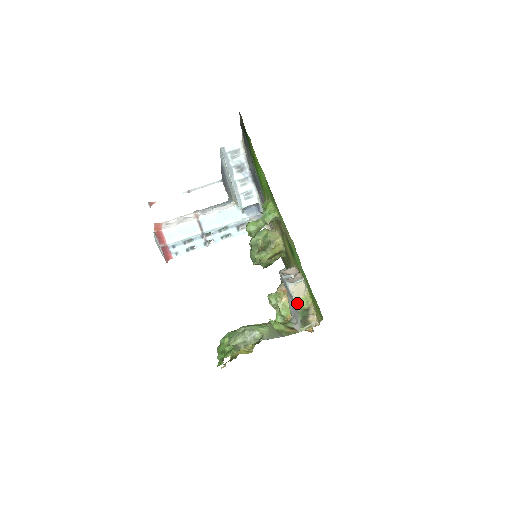
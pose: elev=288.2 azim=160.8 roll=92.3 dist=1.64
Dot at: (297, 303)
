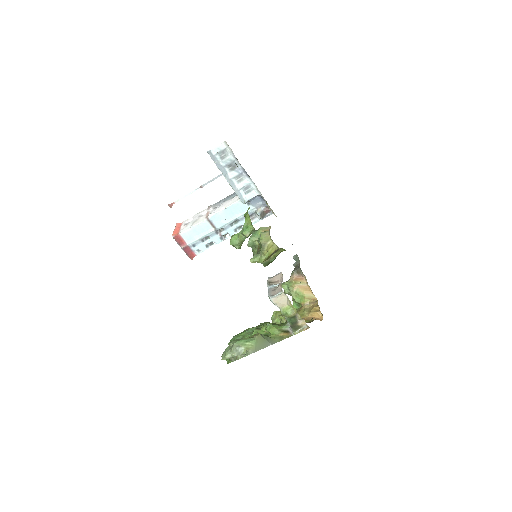
Dot at: (282, 313)
